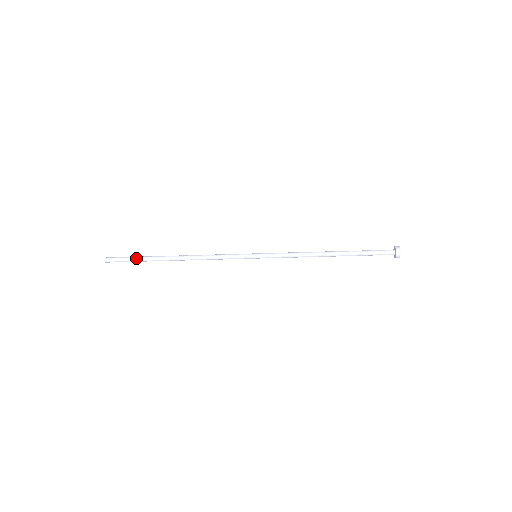
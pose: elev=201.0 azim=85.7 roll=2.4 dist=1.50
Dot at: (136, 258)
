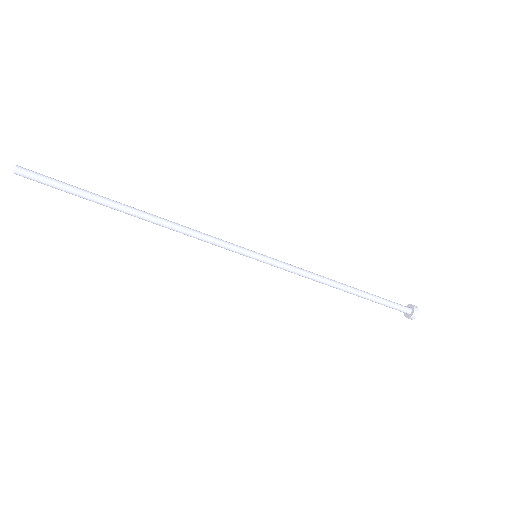
Dot at: occluded
